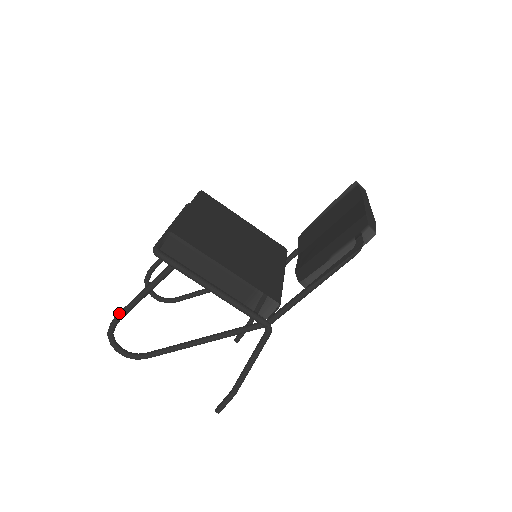
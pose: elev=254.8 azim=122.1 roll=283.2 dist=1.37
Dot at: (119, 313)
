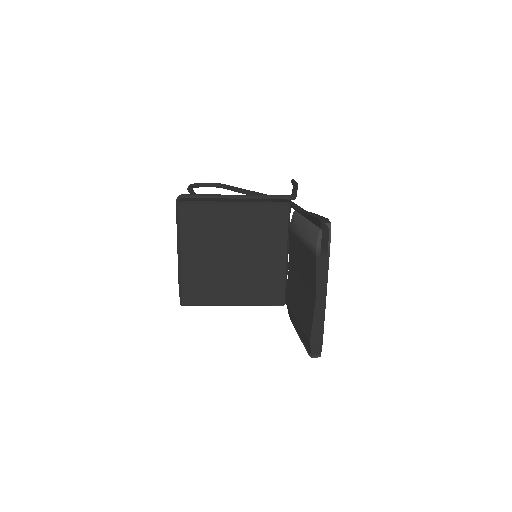
Dot at: occluded
